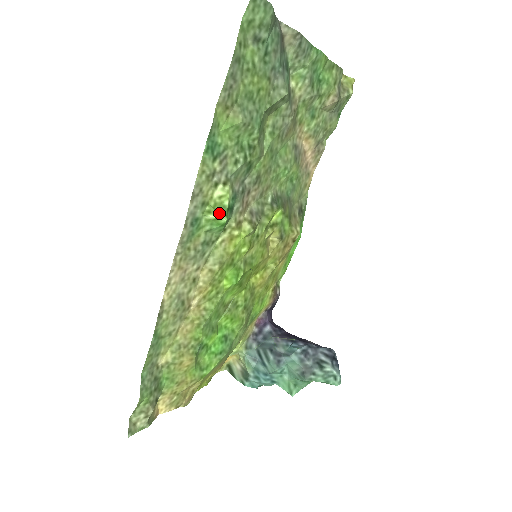
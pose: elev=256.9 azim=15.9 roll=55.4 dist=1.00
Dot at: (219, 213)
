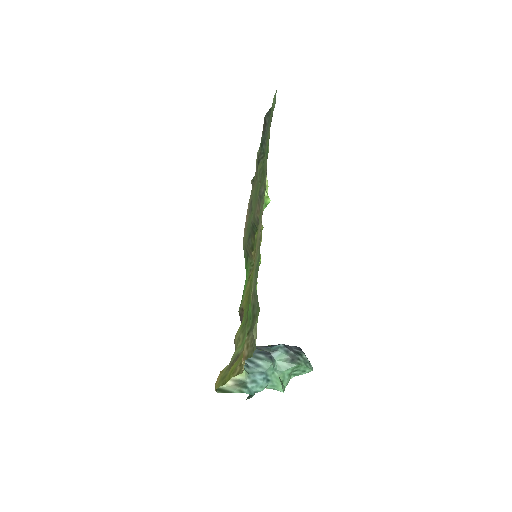
Dot at: (267, 194)
